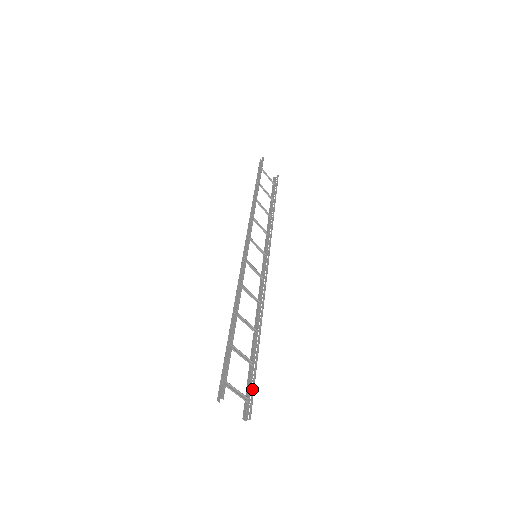
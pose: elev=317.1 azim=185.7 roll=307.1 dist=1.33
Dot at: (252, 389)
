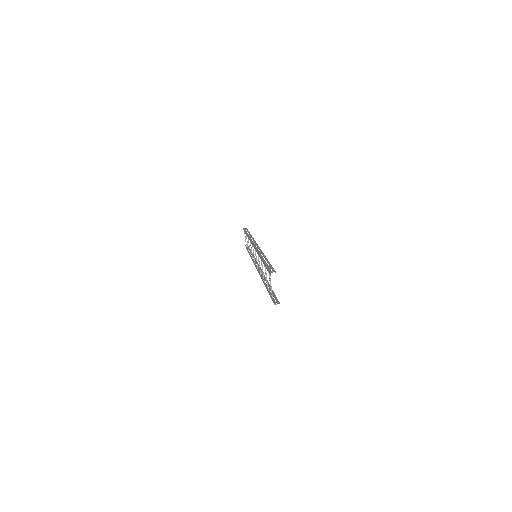
Dot at: (275, 295)
